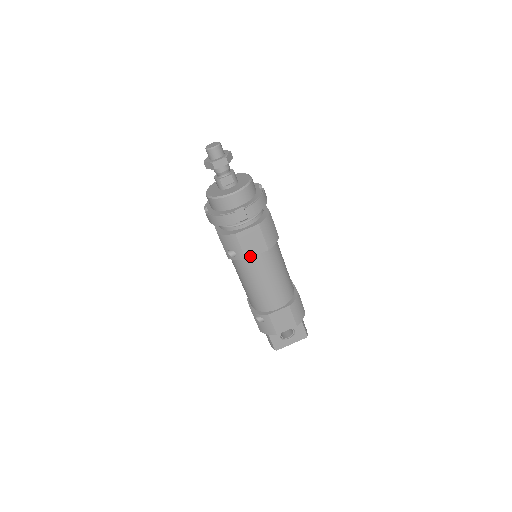
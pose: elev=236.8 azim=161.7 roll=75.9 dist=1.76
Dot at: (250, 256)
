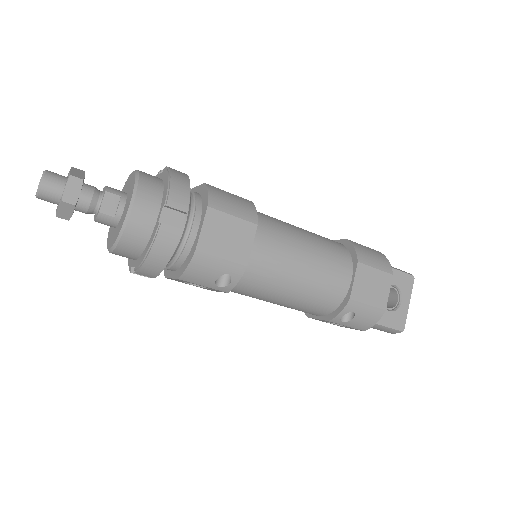
Dot at: (246, 257)
